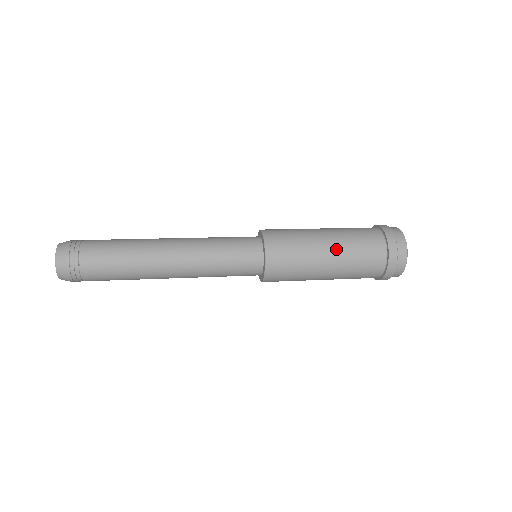
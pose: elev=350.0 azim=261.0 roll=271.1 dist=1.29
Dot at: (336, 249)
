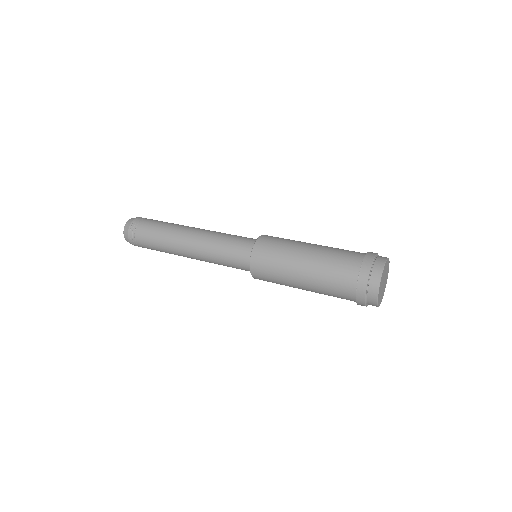
Dot at: (308, 287)
